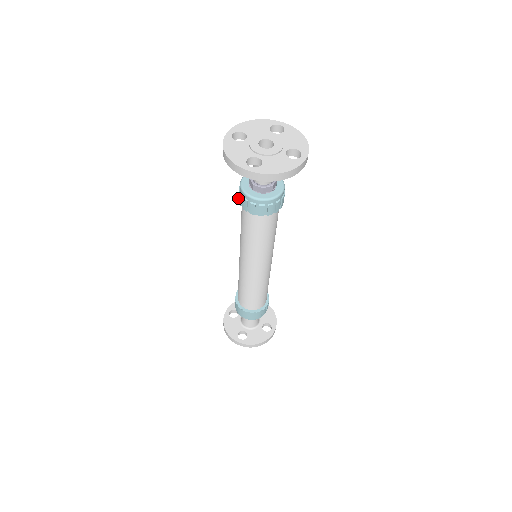
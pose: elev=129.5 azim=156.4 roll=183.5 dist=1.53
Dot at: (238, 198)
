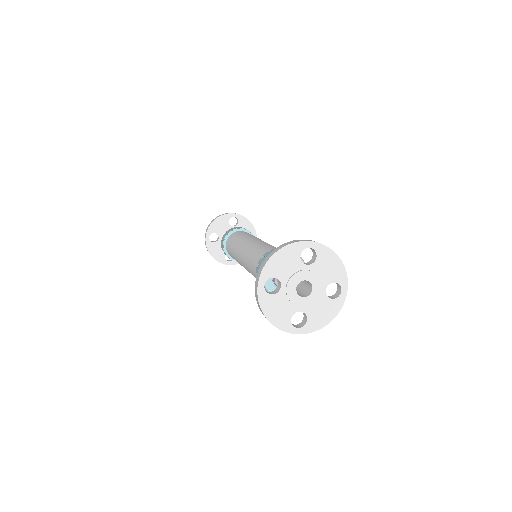
Dot at: occluded
